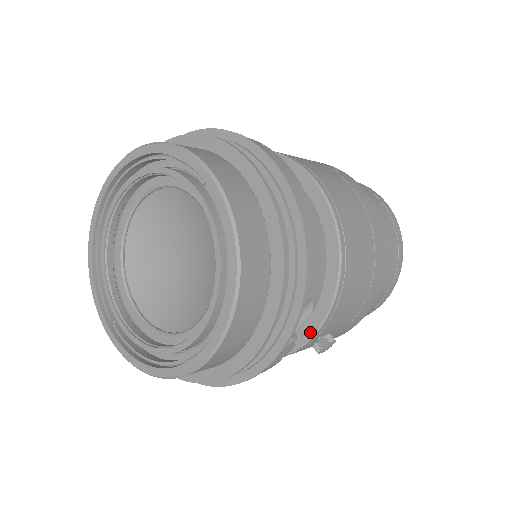
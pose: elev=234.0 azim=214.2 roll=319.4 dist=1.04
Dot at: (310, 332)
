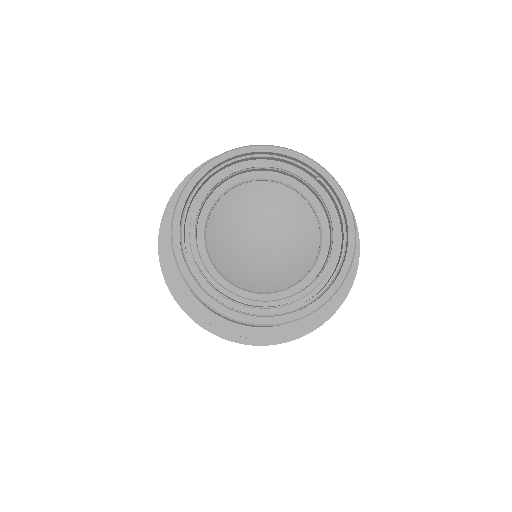
Dot at: occluded
